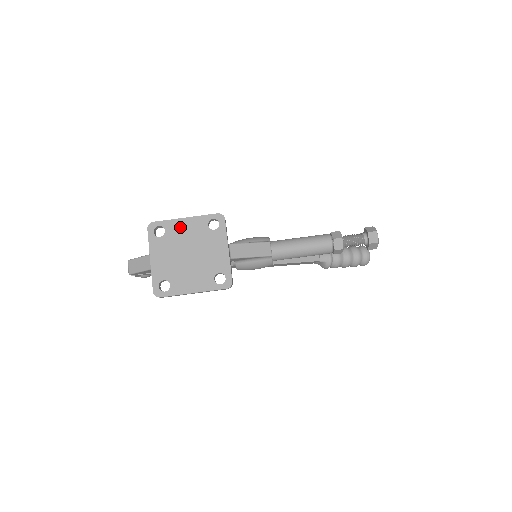
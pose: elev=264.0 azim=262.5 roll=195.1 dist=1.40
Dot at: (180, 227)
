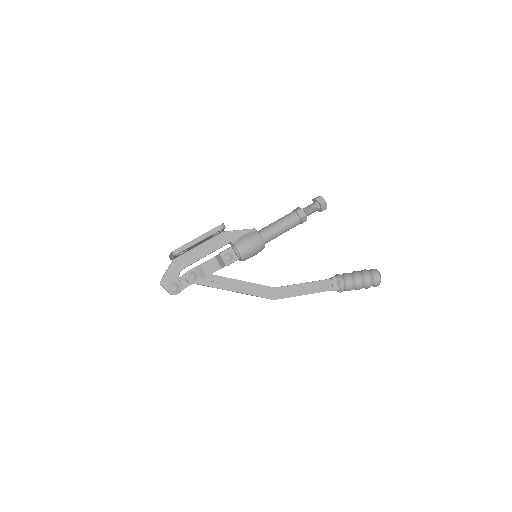
Dot at: occluded
